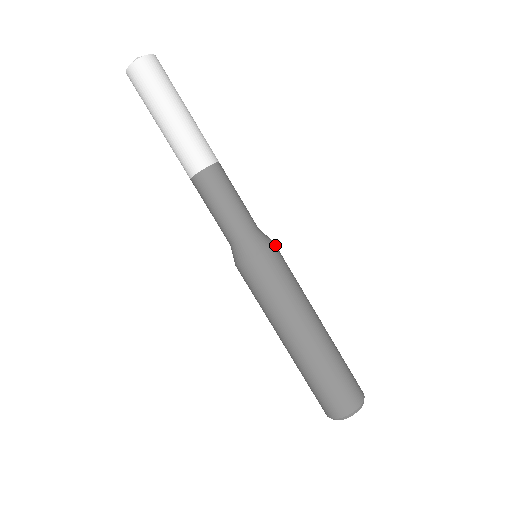
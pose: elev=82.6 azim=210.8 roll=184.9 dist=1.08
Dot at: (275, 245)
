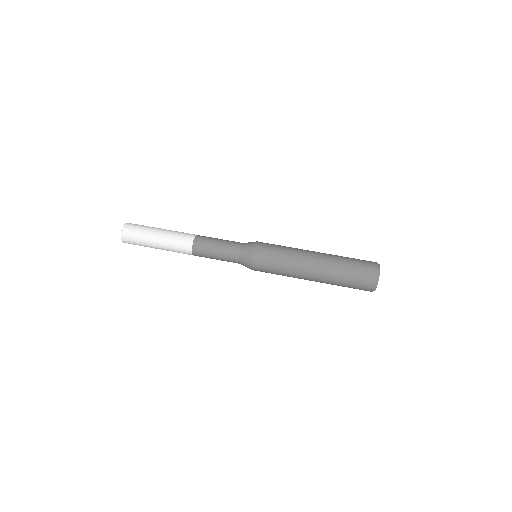
Dot at: occluded
